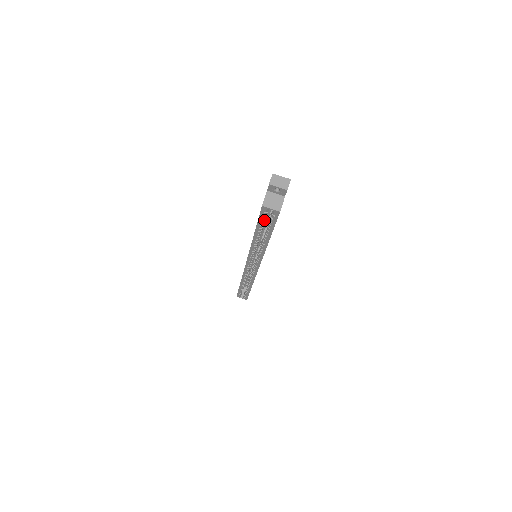
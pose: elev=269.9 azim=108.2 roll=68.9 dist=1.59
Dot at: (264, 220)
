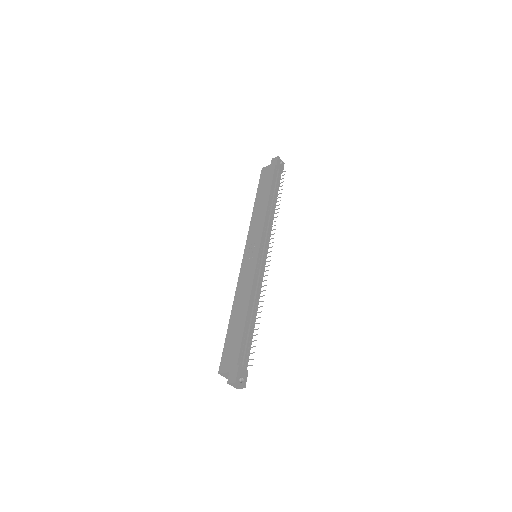
Dot at: occluded
